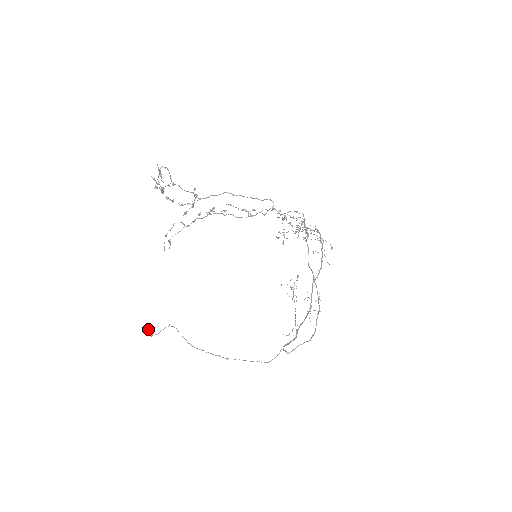
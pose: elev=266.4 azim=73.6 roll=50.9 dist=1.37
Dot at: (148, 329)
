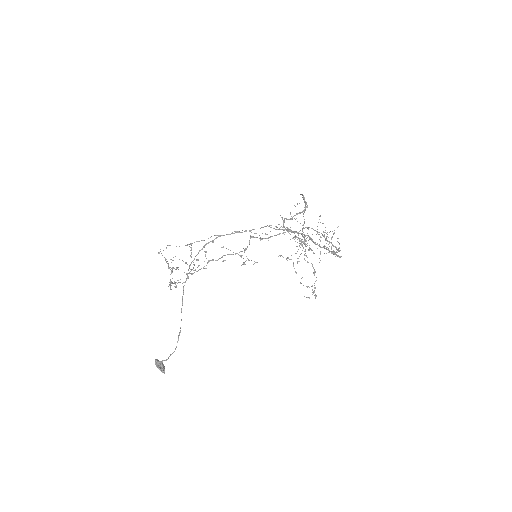
Dot at: (156, 360)
